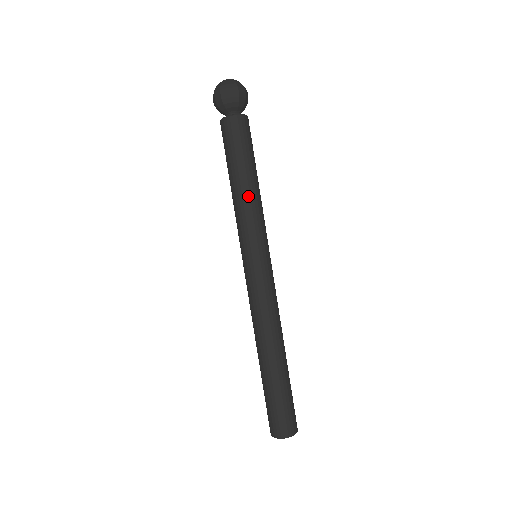
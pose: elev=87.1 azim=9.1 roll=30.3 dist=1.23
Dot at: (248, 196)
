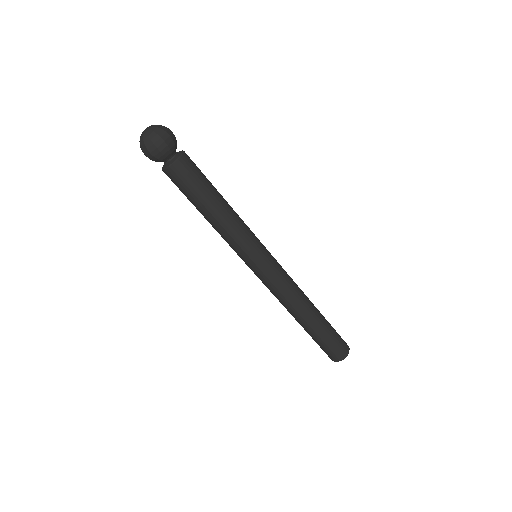
Dot at: (230, 217)
